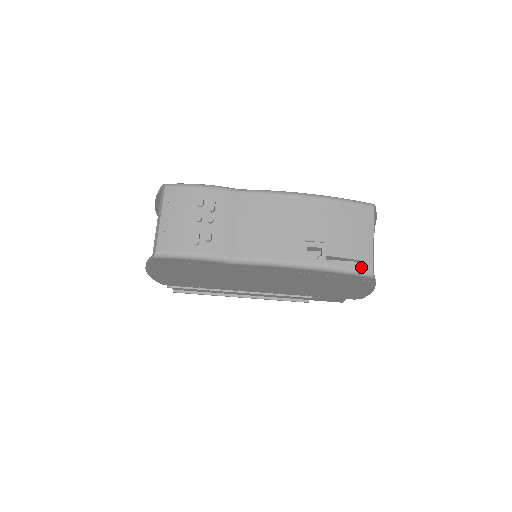
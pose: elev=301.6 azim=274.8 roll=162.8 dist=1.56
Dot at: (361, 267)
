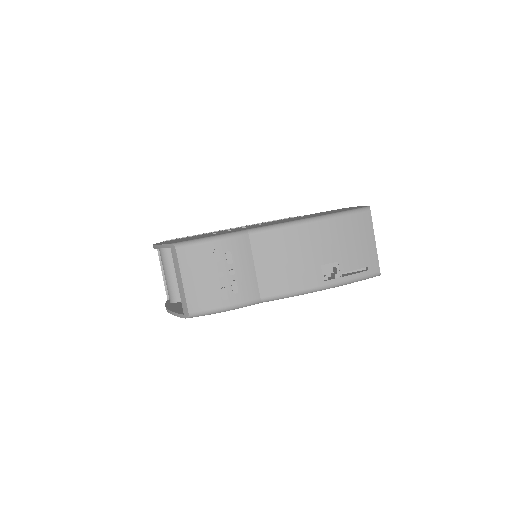
Dot at: (371, 272)
